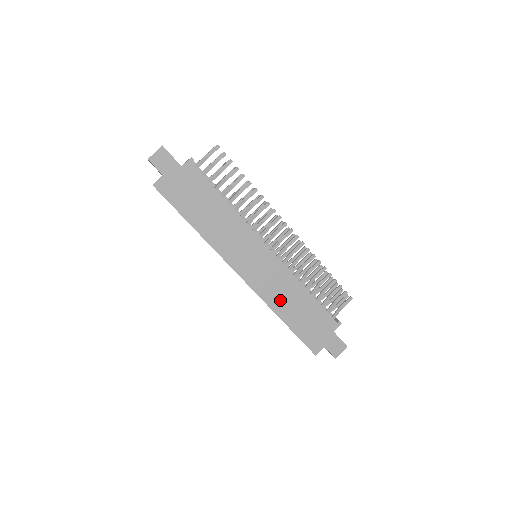
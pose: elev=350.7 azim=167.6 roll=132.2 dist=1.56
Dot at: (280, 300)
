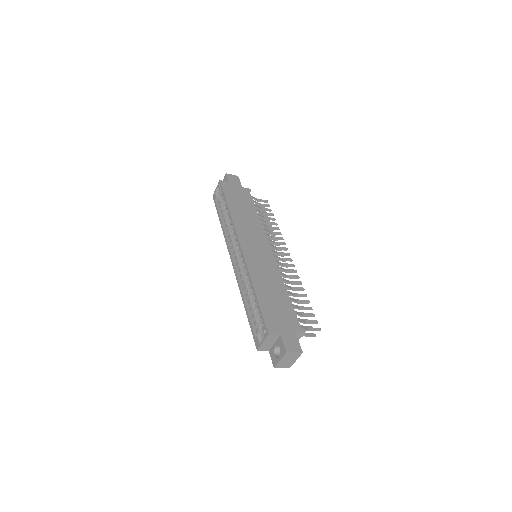
Dot at: (261, 278)
